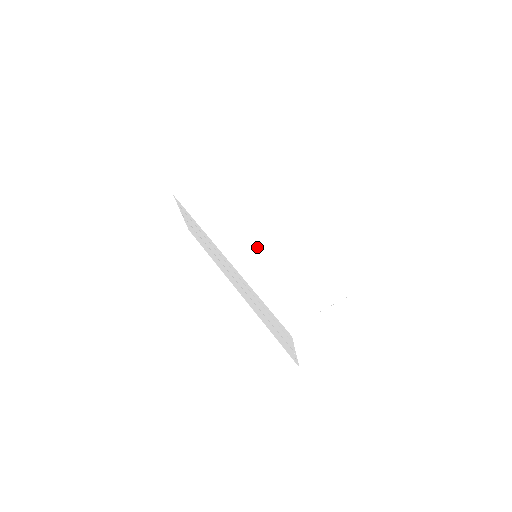
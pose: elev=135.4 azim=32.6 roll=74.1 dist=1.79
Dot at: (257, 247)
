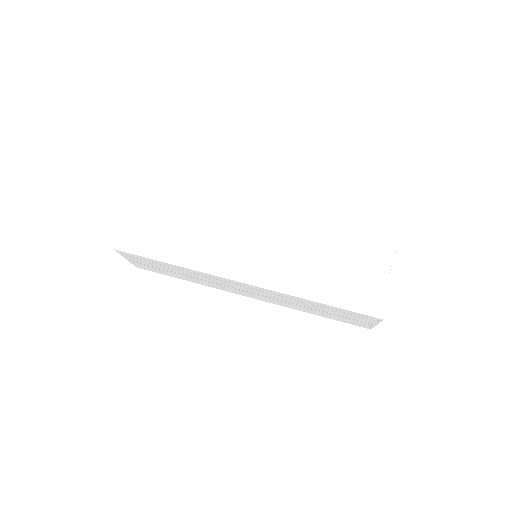
Dot at: (270, 252)
